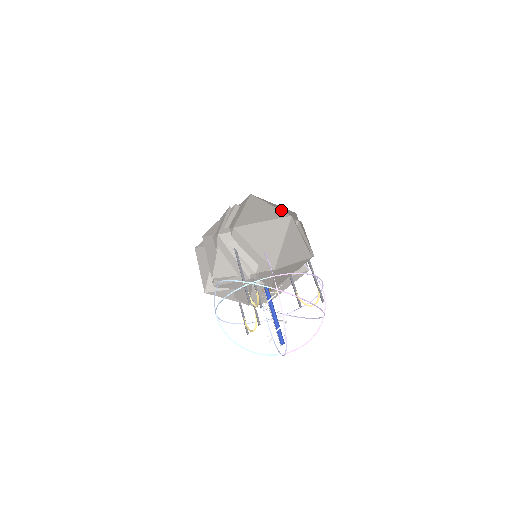
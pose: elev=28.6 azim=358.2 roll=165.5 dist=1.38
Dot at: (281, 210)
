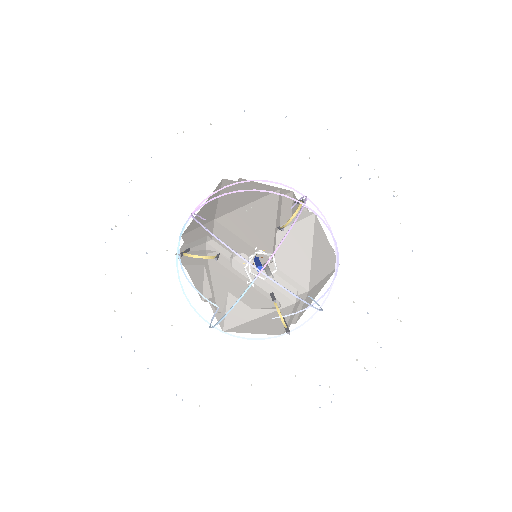
Dot at: occluded
